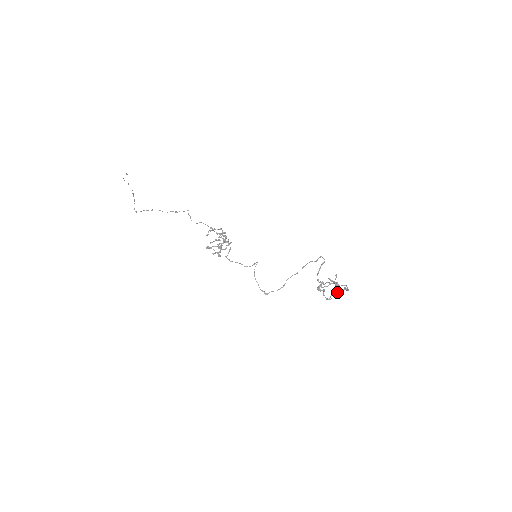
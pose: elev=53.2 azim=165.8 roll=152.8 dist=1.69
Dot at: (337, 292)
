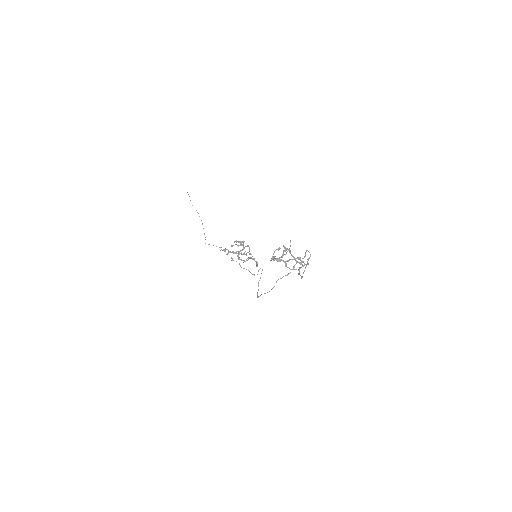
Dot at: occluded
